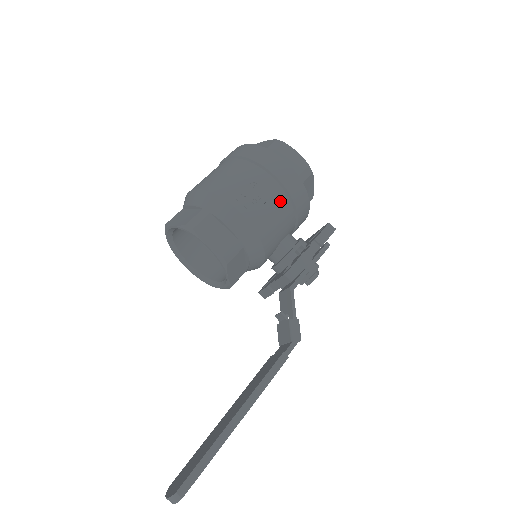
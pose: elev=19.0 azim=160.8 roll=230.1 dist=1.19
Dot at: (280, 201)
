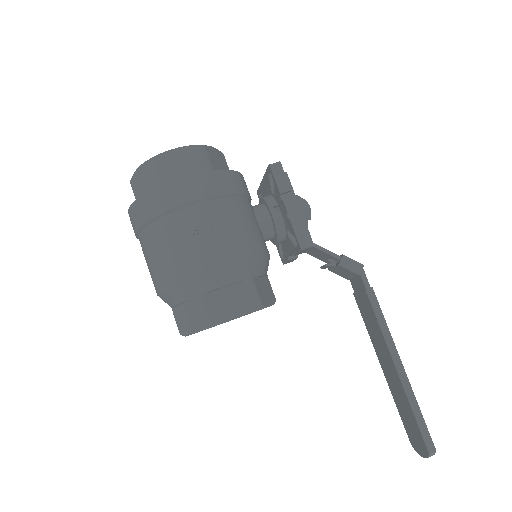
Dot at: (225, 211)
